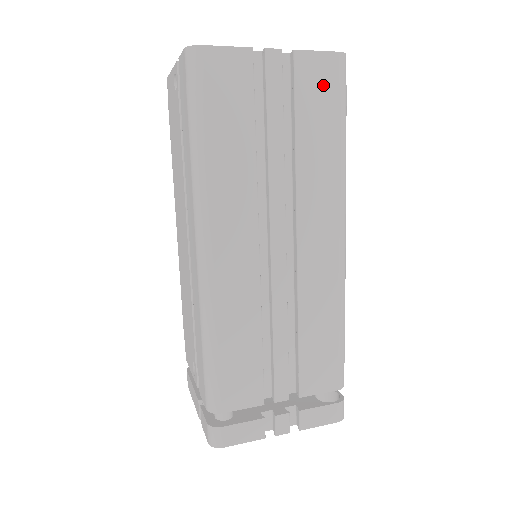
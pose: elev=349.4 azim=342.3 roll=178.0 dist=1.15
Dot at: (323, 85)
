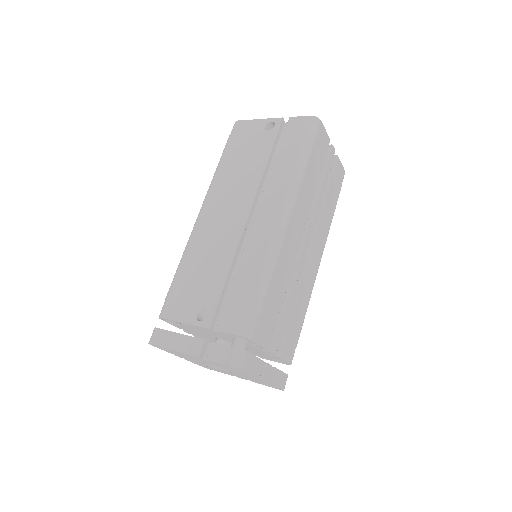
Dot at: (338, 180)
